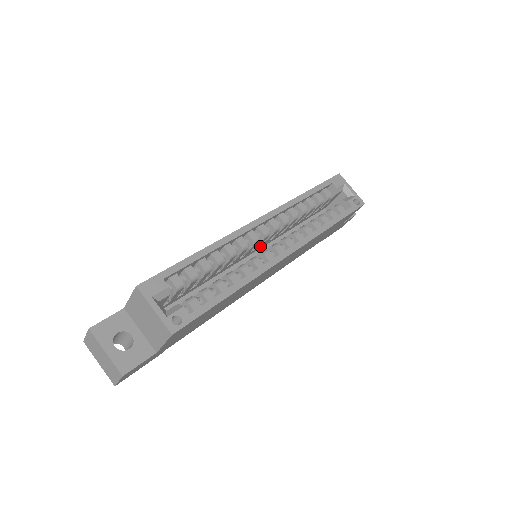
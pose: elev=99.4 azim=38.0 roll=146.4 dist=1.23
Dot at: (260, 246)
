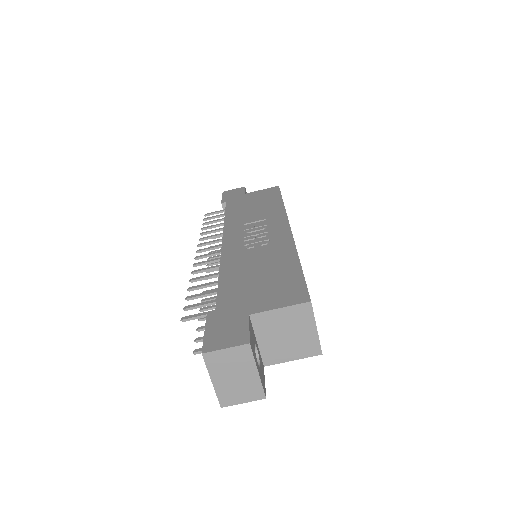
Dot at: occluded
